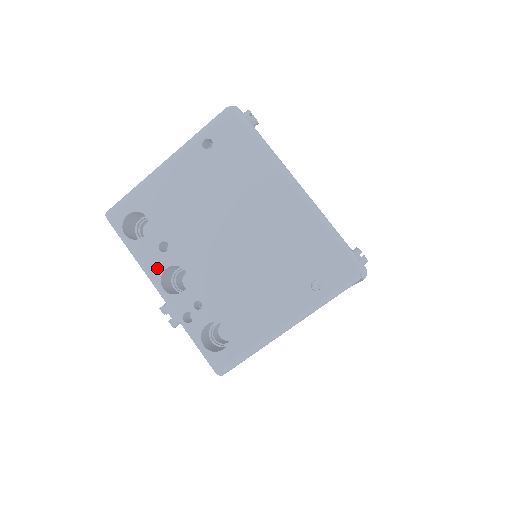
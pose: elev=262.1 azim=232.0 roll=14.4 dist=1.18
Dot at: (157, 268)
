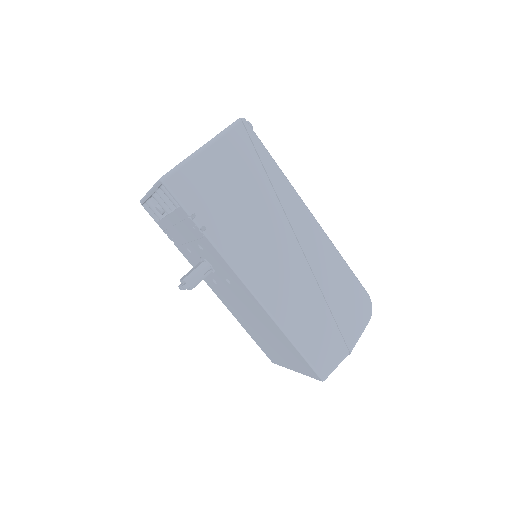
Dot at: occluded
